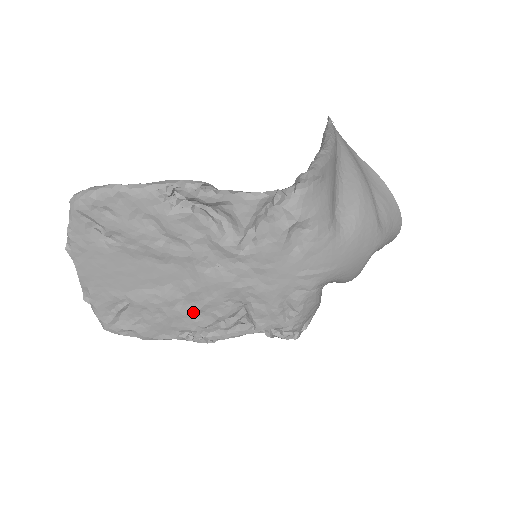
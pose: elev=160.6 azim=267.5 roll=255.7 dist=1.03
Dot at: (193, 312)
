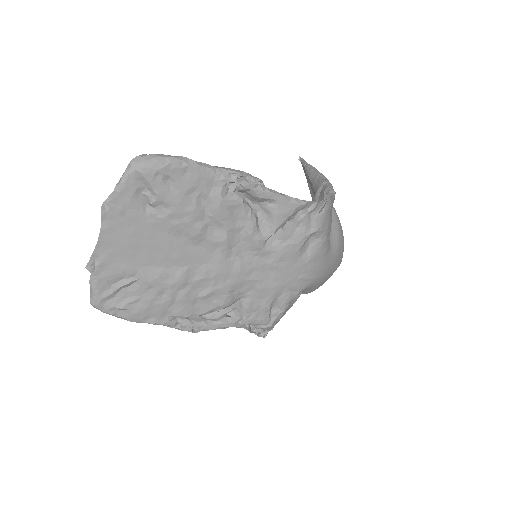
Dot at: (196, 298)
